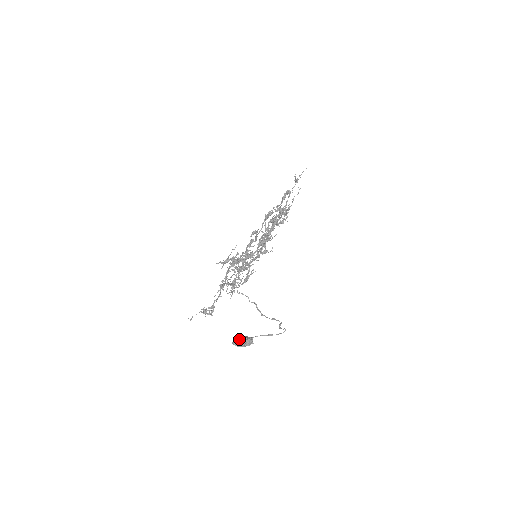
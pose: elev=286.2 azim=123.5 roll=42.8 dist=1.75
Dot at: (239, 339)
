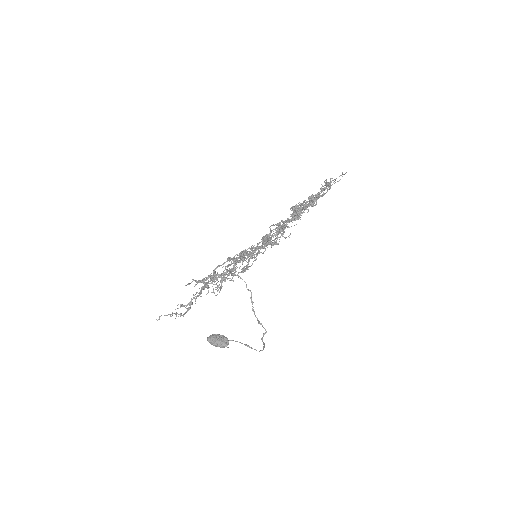
Dot at: (214, 339)
